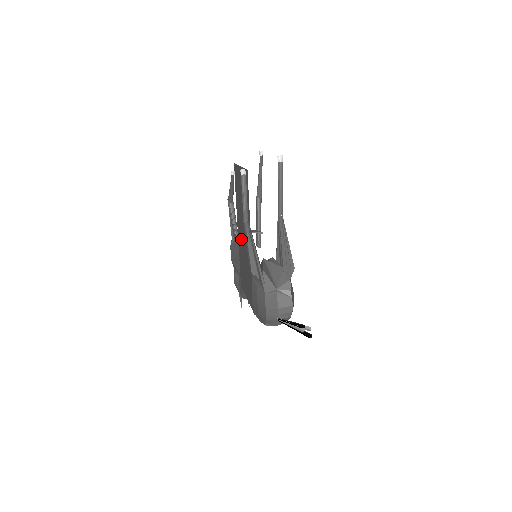
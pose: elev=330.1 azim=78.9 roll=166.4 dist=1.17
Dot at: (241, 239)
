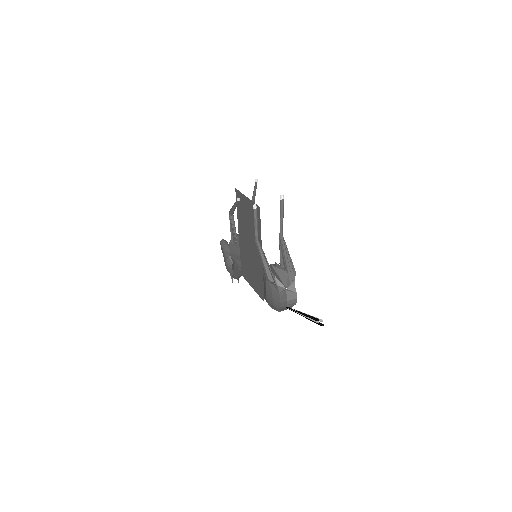
Dot at: (245, 245)
